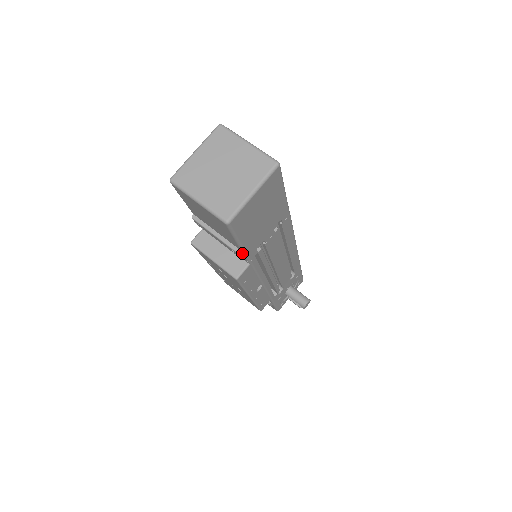
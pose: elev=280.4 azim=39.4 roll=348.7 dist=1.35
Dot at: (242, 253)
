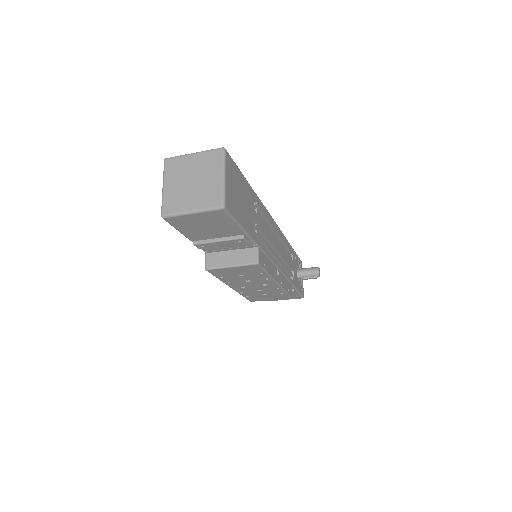
Dot at: (247, 238)
